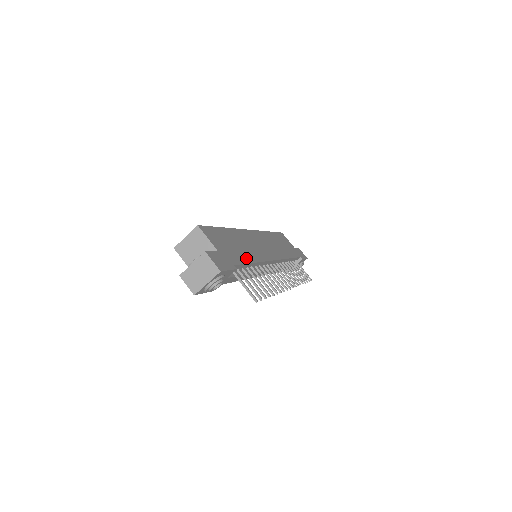
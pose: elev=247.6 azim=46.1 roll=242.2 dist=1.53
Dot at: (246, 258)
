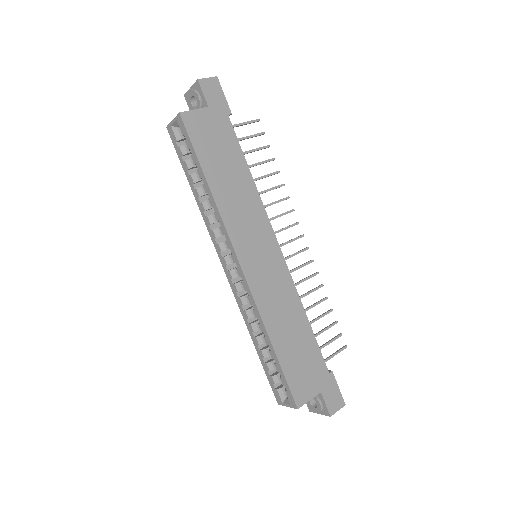
Dot at: (308, 335)
